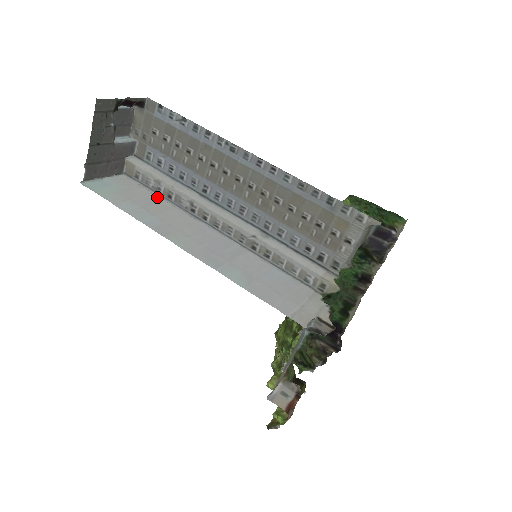
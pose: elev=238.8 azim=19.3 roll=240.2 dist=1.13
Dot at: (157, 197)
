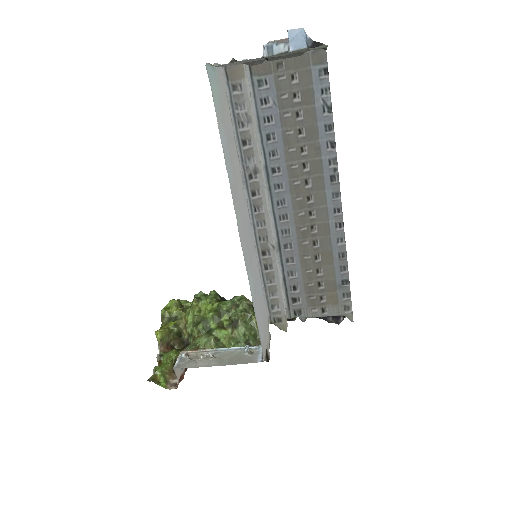
Dot at: (233, 128)
